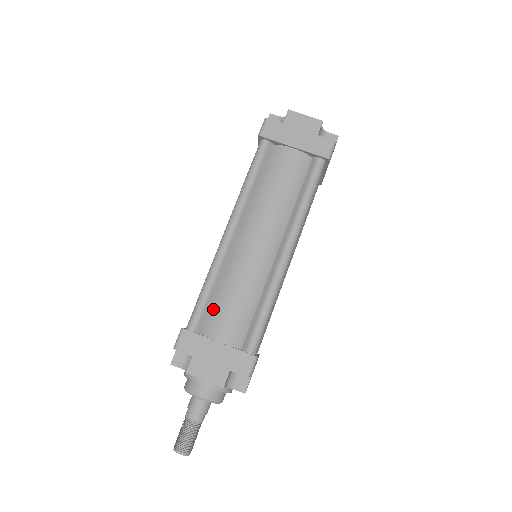
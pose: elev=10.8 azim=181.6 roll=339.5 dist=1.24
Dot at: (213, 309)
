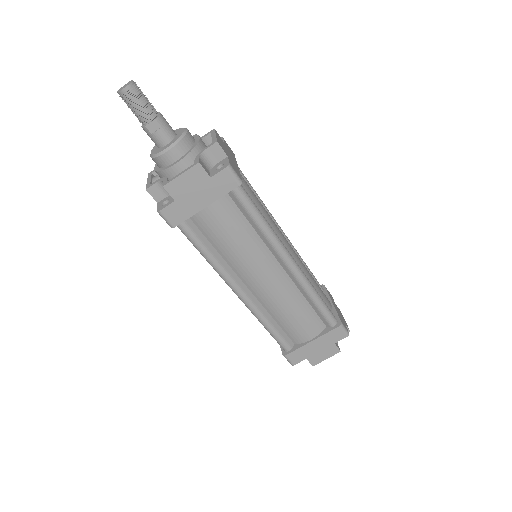
Dot at: occluded
